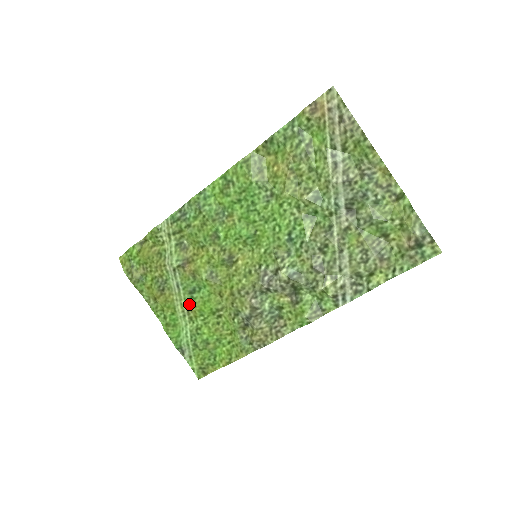
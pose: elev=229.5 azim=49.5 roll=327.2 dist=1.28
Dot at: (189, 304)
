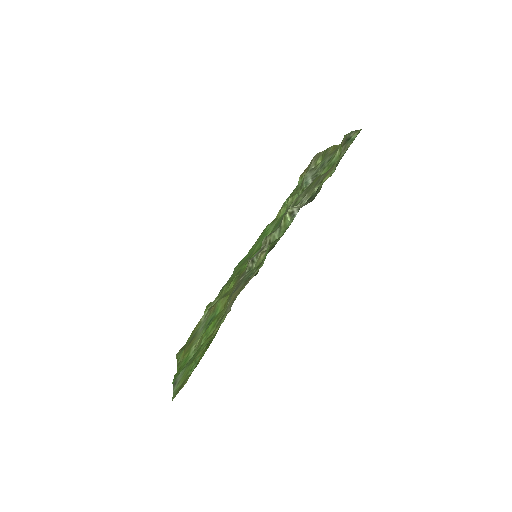
Dot at: occluded
